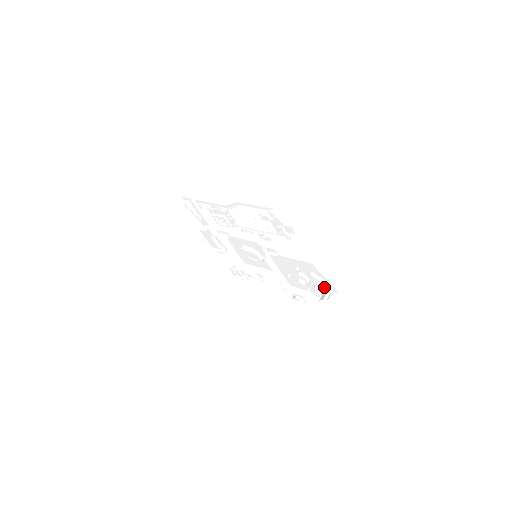
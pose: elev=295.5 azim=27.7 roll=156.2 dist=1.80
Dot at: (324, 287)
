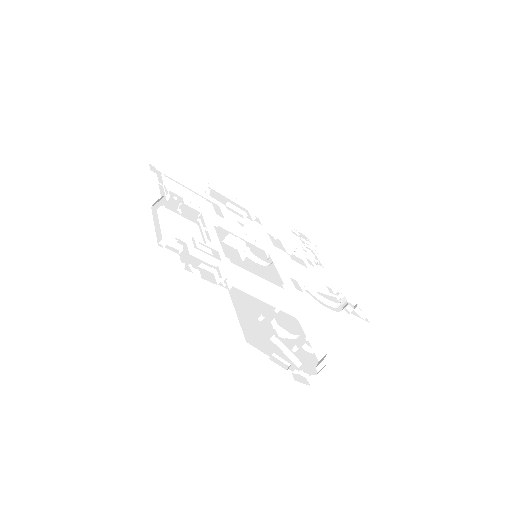
Dot at: occluded
